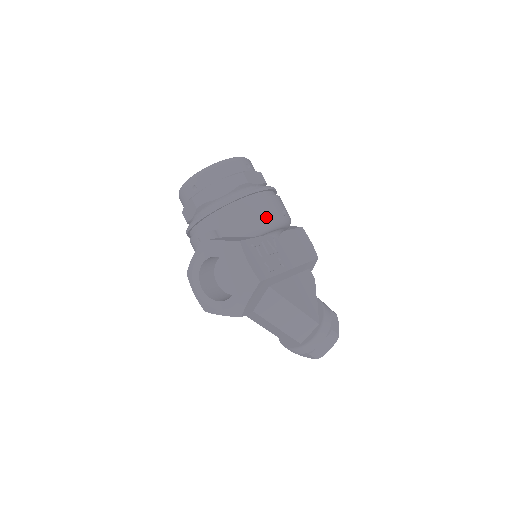
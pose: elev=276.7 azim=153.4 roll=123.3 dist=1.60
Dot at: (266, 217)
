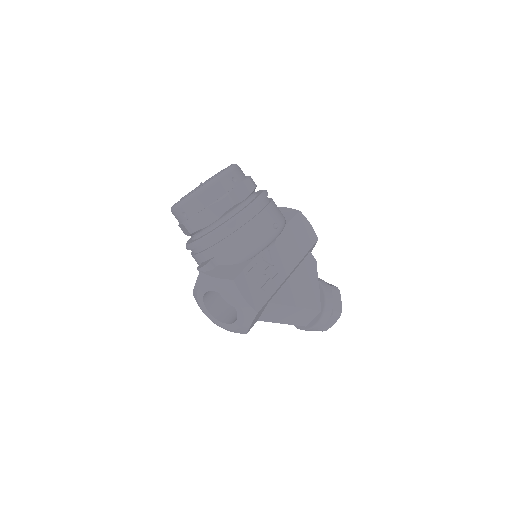
Dot at: (257, 240)
